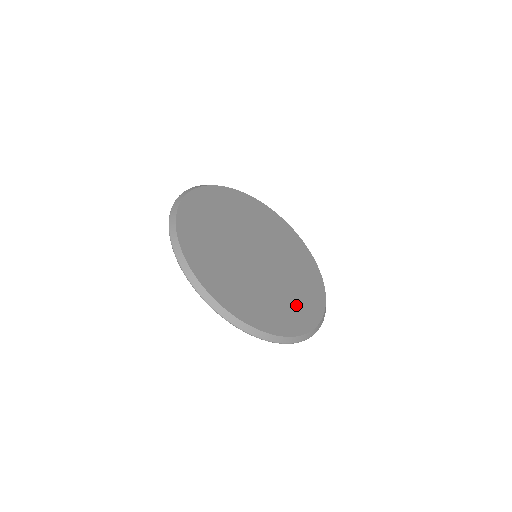
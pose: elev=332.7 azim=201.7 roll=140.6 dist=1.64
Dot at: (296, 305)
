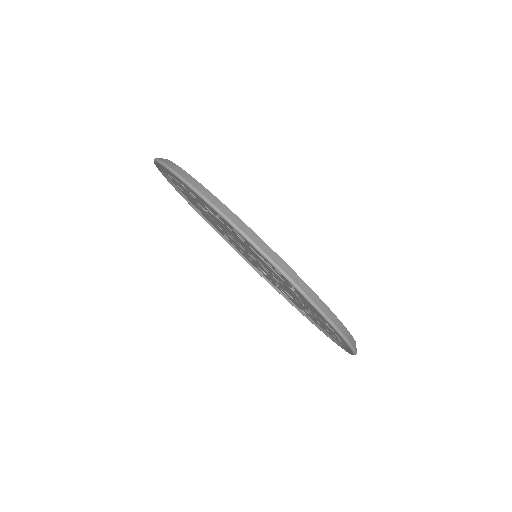
Dot at: occluded
